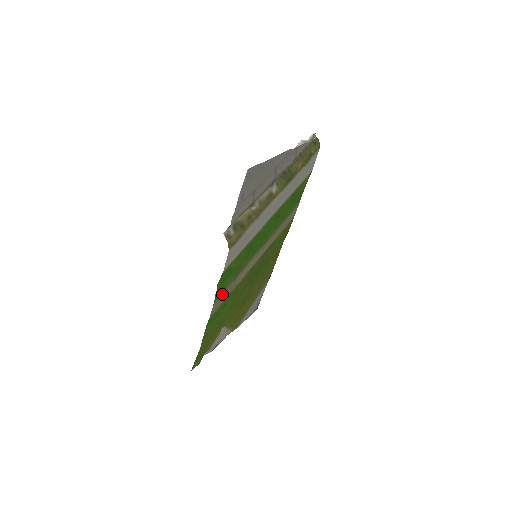
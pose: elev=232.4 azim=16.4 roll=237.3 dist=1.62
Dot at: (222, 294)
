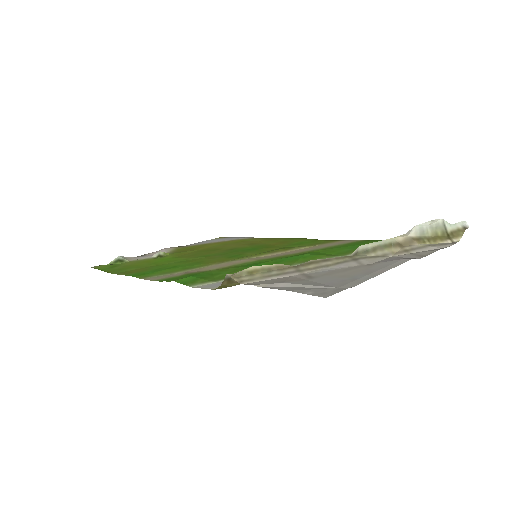
Dot at: (175, 276)
